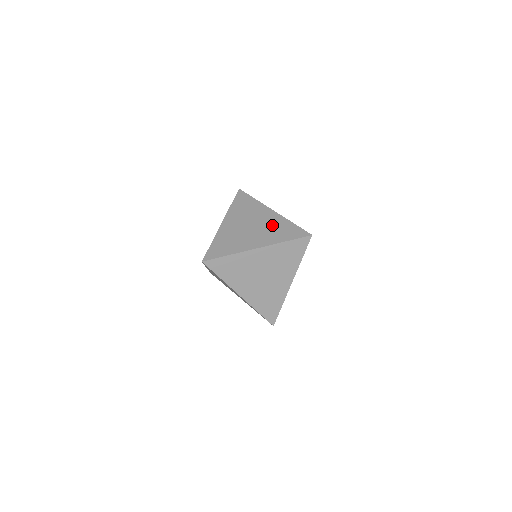
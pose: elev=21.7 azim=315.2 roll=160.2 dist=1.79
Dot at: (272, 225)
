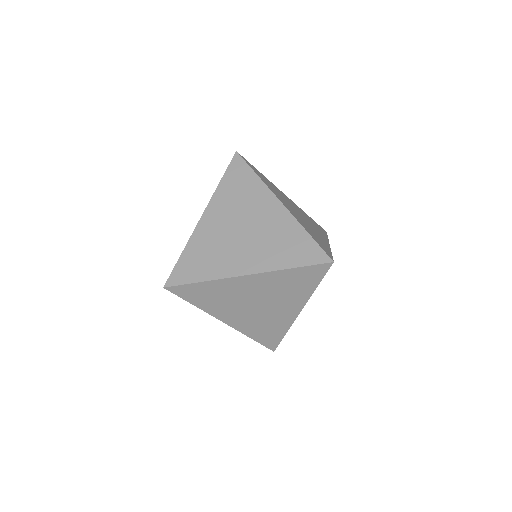
Dot at: (275, 232)
